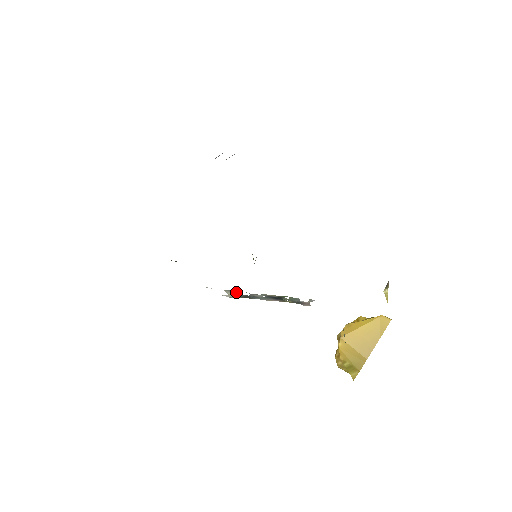
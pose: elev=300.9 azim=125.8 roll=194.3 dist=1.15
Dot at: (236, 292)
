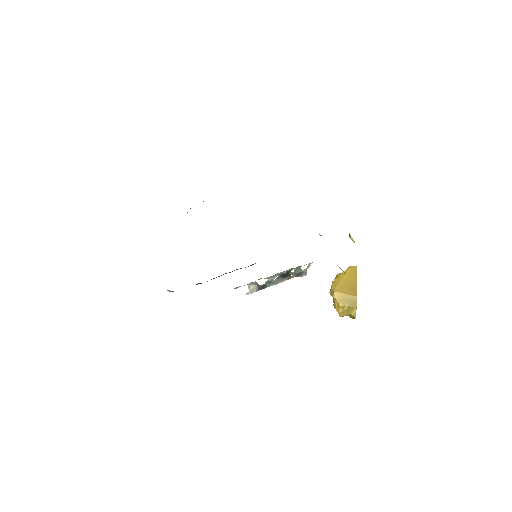
Dot at: (256, 283)
